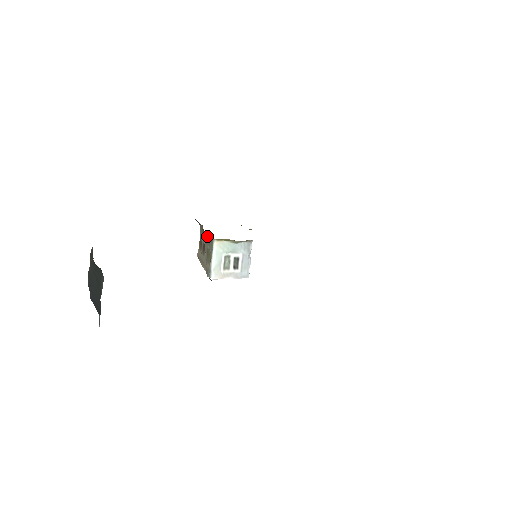
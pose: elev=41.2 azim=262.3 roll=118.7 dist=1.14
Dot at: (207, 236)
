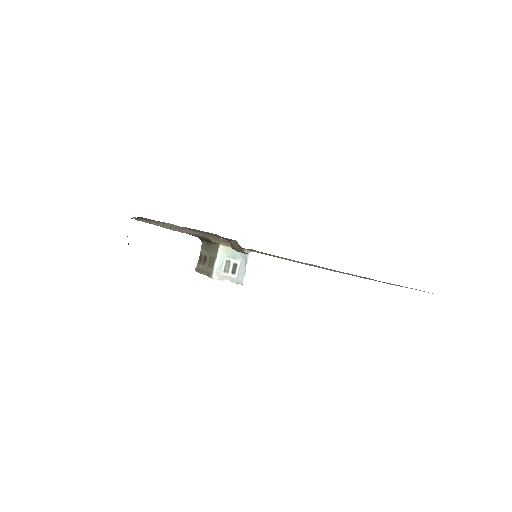
Dot at: (211, 246)
